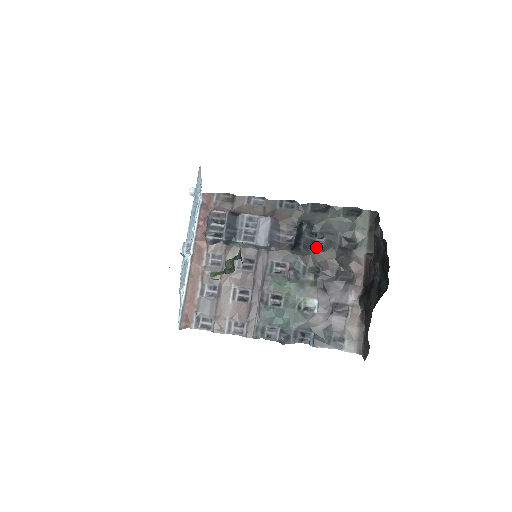
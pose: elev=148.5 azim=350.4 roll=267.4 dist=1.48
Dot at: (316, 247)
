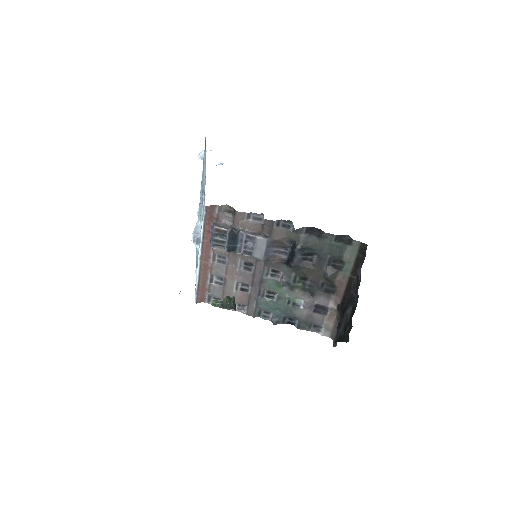
Dot at: (307, 263)
